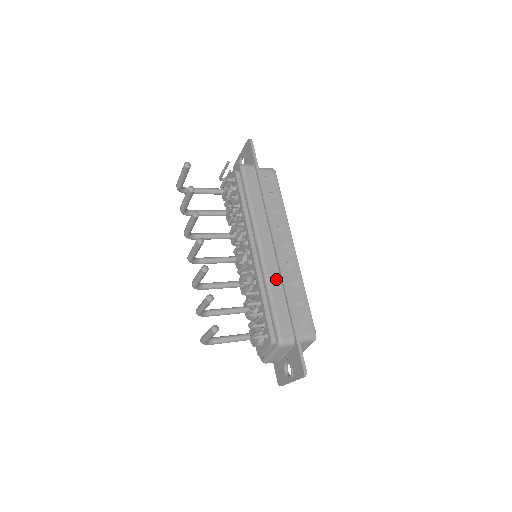
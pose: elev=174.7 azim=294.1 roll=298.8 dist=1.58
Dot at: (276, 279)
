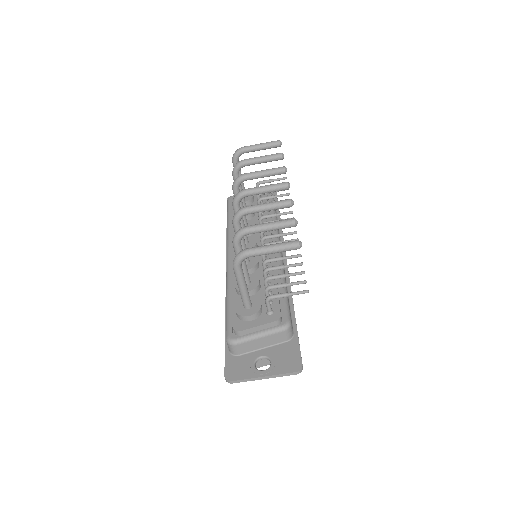
Dot at: occluded
